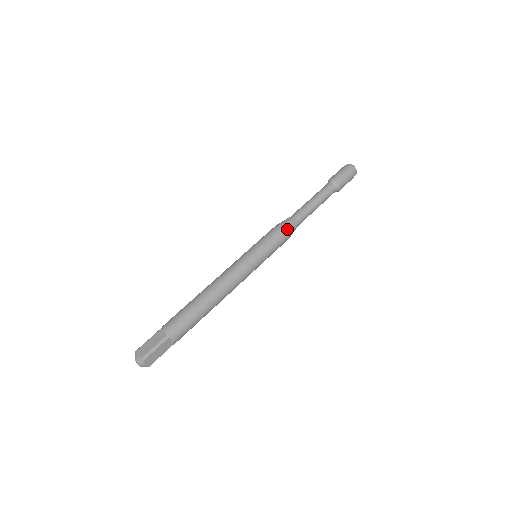
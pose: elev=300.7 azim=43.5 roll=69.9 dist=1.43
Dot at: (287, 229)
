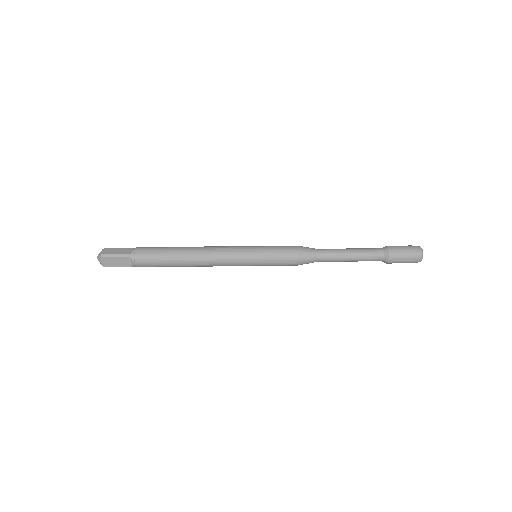
Dot at: occluded
